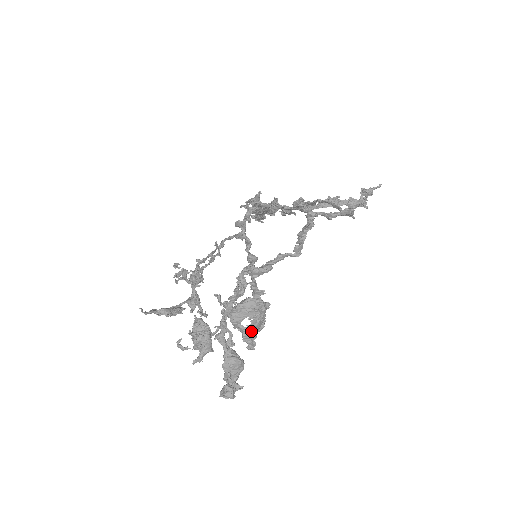
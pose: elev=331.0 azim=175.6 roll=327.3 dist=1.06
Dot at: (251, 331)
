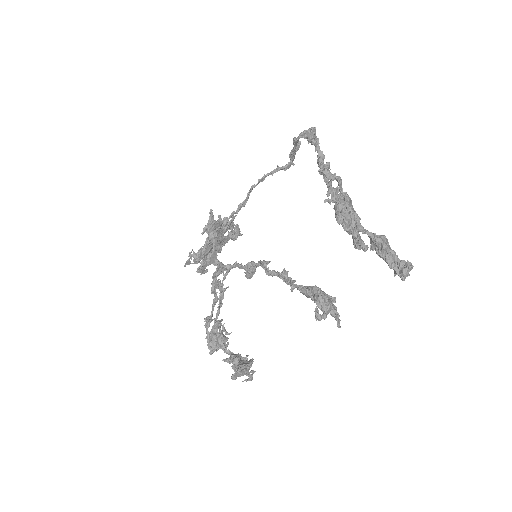
Dot at: occluded
